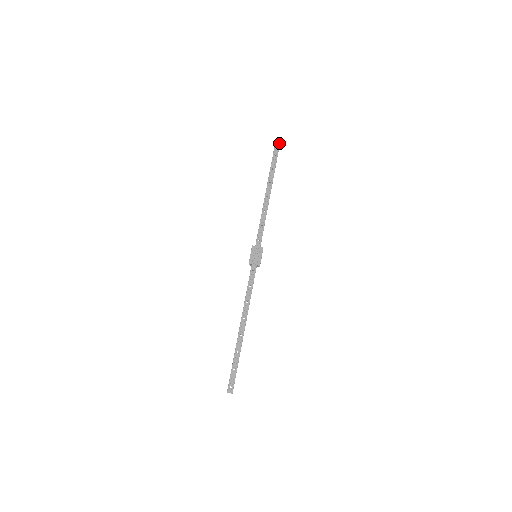
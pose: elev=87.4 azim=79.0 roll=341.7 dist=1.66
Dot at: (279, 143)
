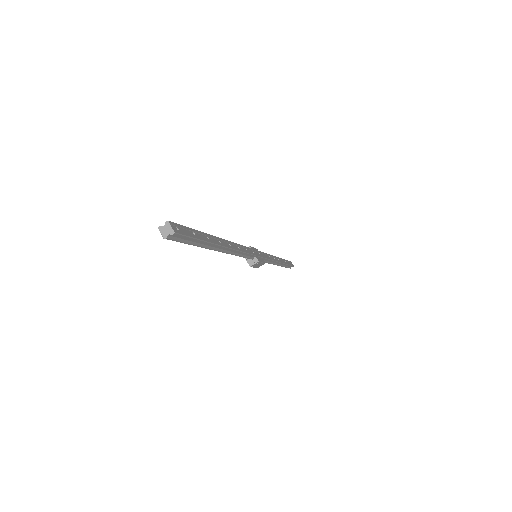
Dot at: (293, 265)
